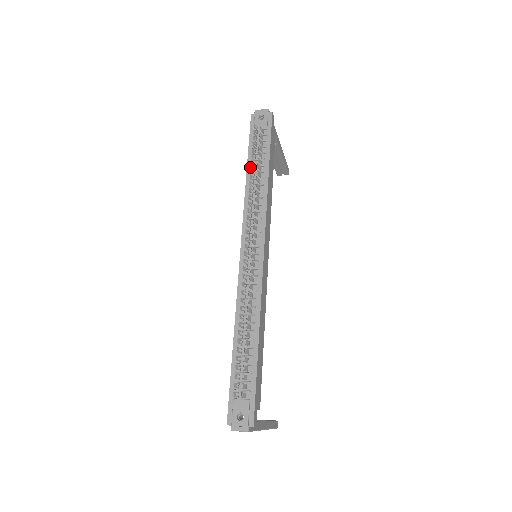
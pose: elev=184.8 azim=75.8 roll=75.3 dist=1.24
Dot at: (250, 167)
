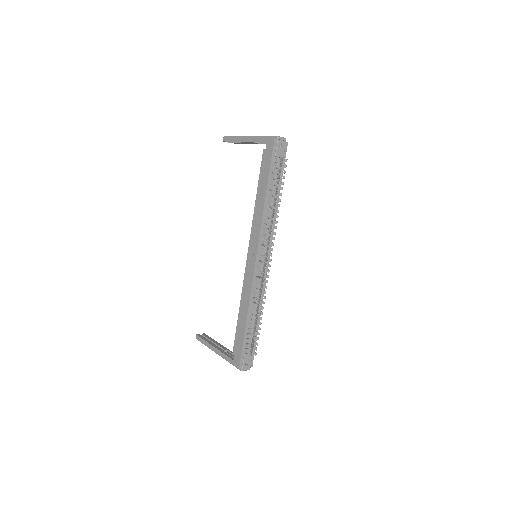
Dot at: (269, 190)
